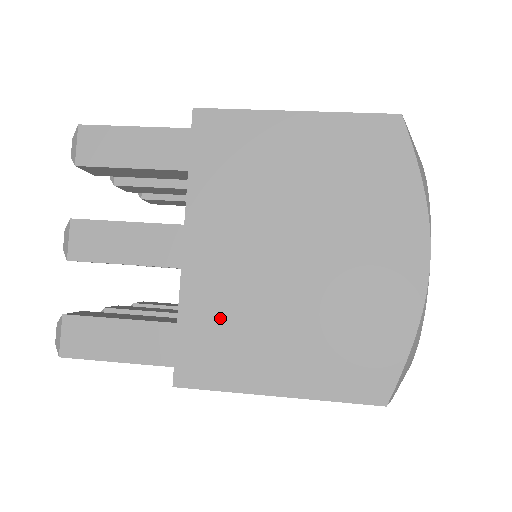
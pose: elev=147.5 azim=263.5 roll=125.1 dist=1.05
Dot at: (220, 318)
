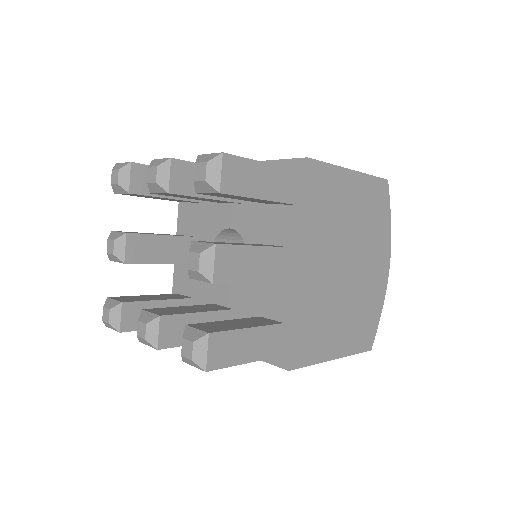
Dot at: occluded
